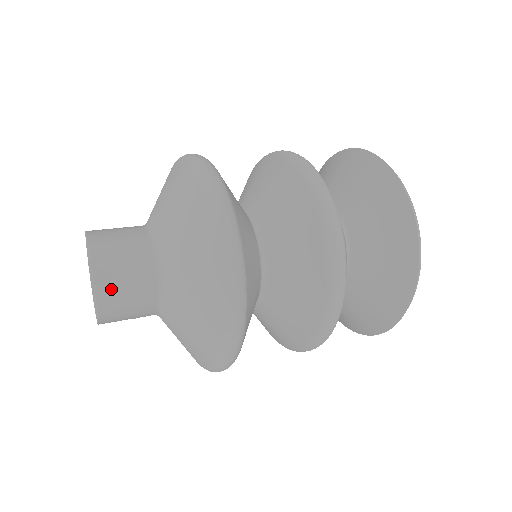
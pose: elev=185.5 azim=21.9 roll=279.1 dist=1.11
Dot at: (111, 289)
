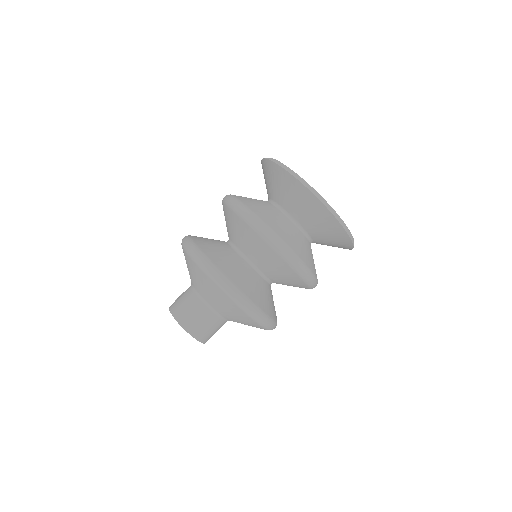
Dot at: (207, 338)
